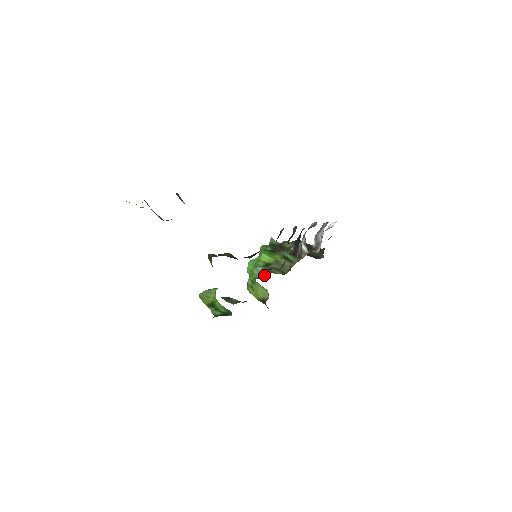
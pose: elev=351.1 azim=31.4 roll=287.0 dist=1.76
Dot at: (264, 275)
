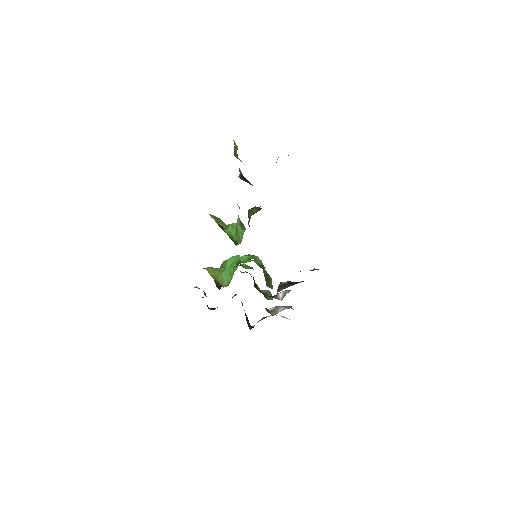
Dot at: (262, 265)
